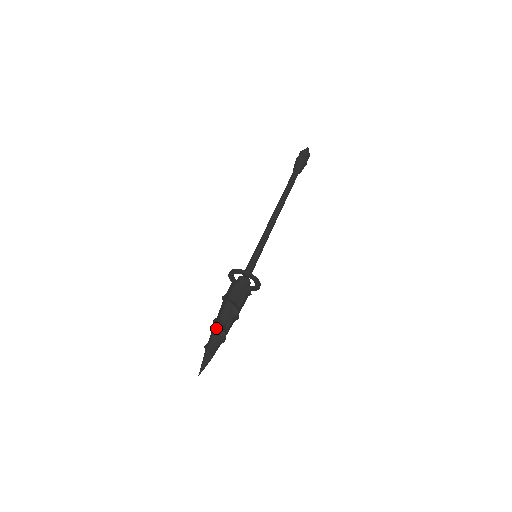
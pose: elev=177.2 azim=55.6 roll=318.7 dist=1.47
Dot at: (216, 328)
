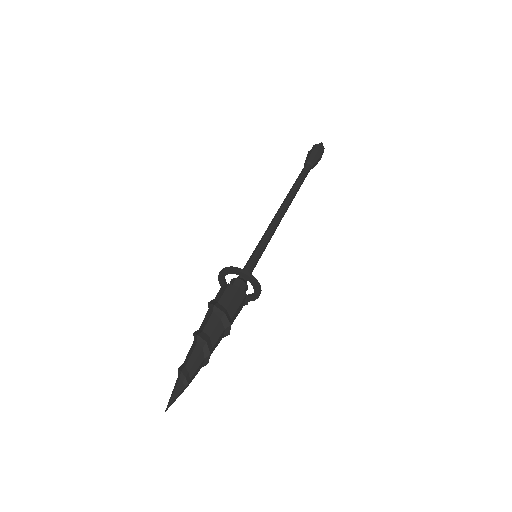
Dot at: (197, 343)
